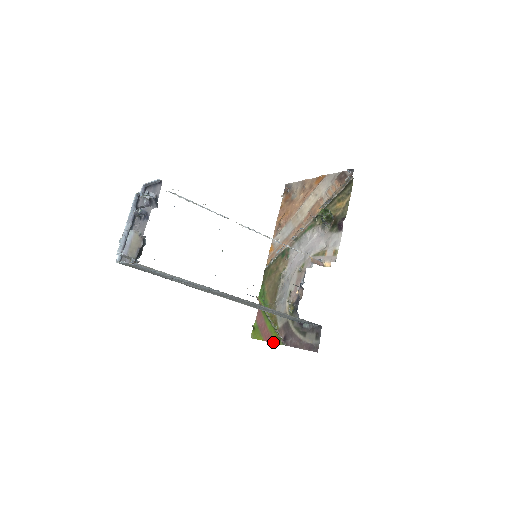
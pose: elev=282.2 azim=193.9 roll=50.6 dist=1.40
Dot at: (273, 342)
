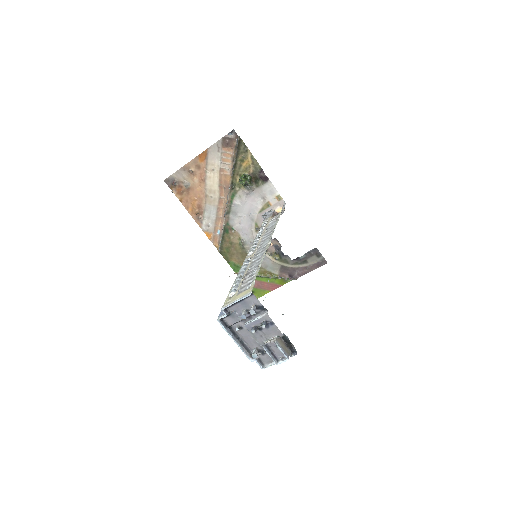
Dot at: occluded
